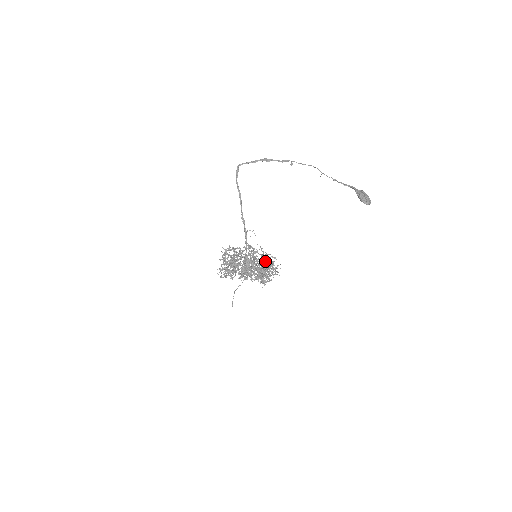
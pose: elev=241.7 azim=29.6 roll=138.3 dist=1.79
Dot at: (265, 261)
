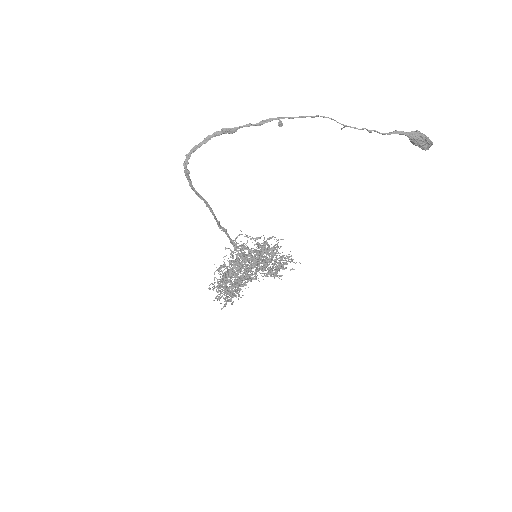
Dot at: occluded
